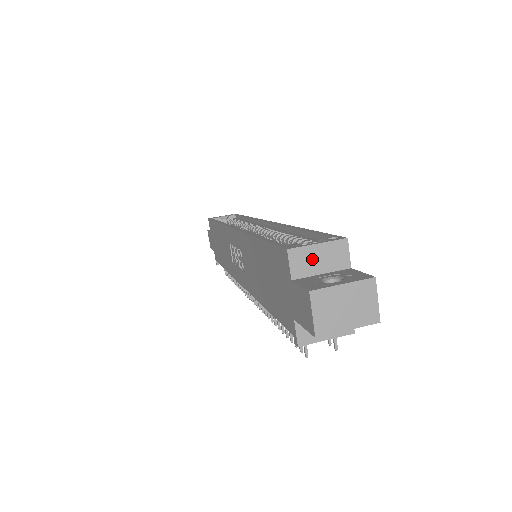
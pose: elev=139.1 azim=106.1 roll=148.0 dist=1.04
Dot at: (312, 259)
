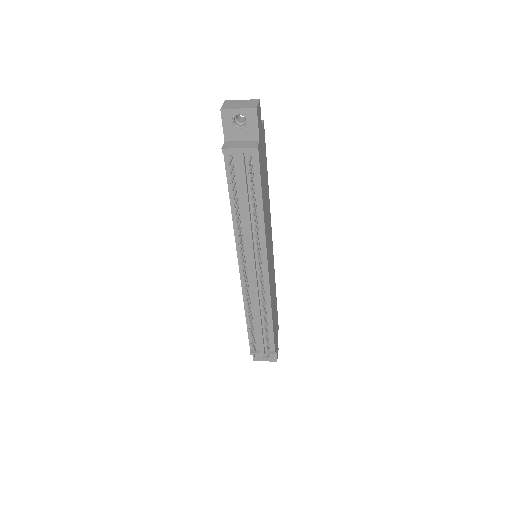
Dot at: occluded
